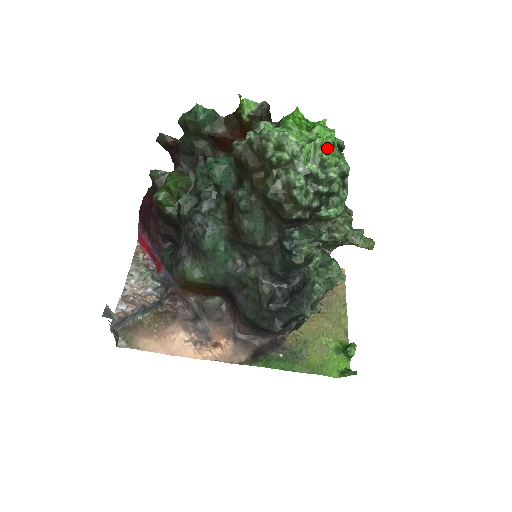
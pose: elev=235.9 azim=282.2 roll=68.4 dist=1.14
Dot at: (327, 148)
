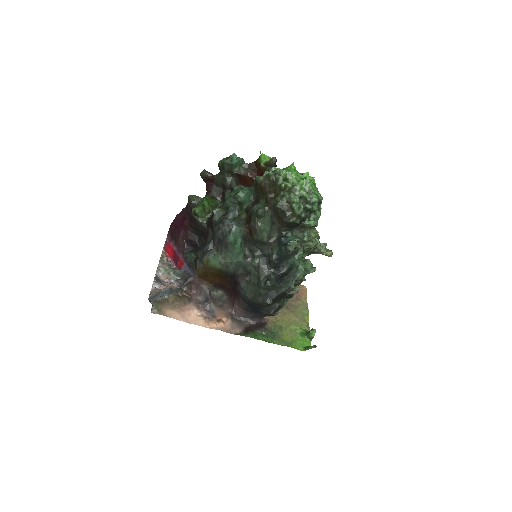
Dot at: (312, 184)
